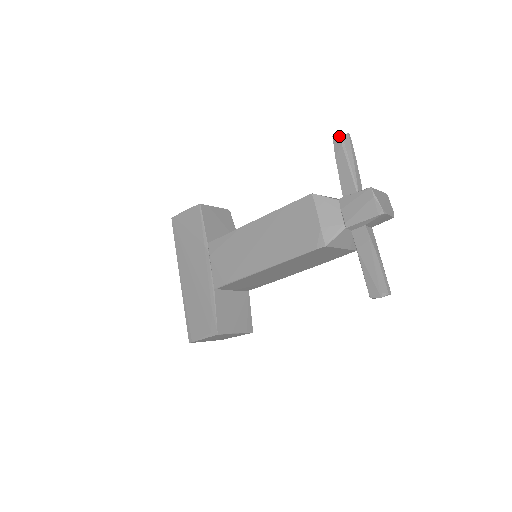
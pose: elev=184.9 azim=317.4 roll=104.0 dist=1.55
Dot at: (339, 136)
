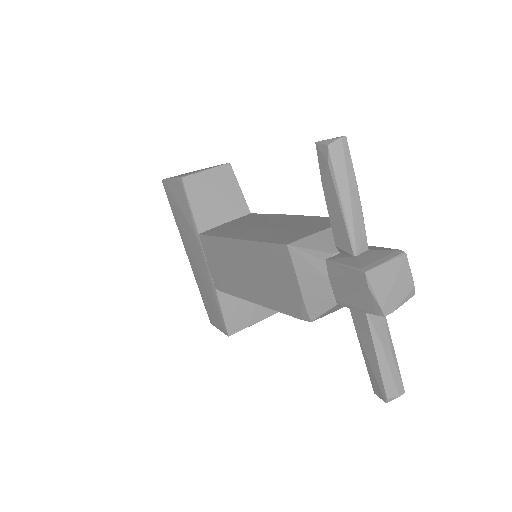
Dot at: (324, 147)
